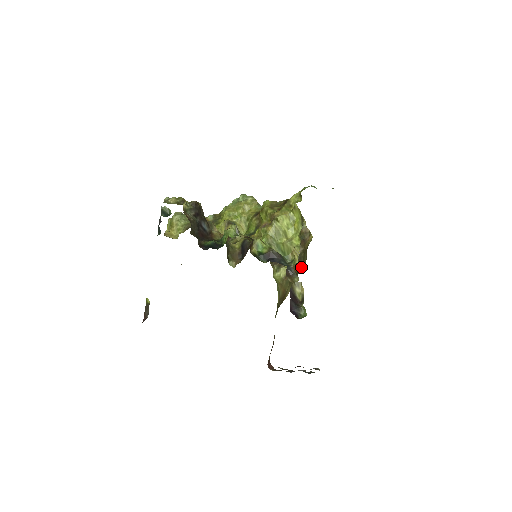
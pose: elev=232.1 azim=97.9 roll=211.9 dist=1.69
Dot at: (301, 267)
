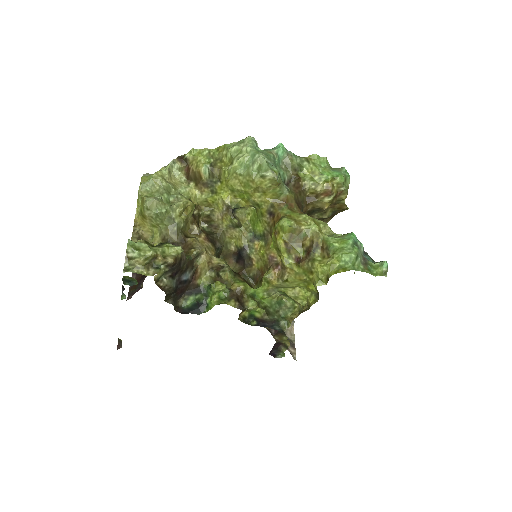
Dot at: occluded
